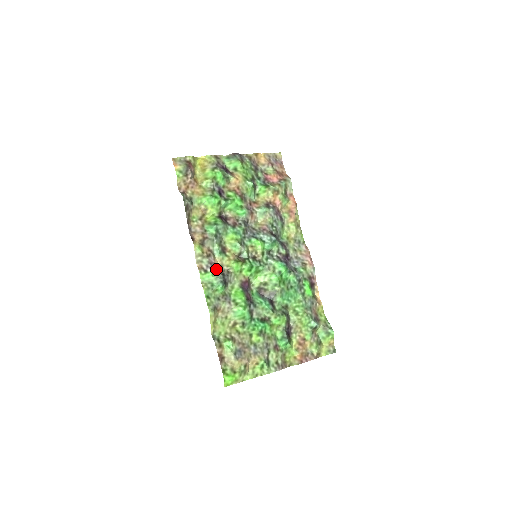
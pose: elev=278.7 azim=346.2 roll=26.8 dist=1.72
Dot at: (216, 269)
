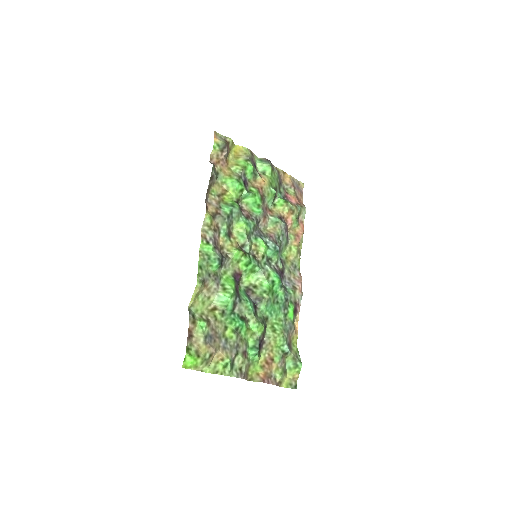
Dot at: (217, 246)
